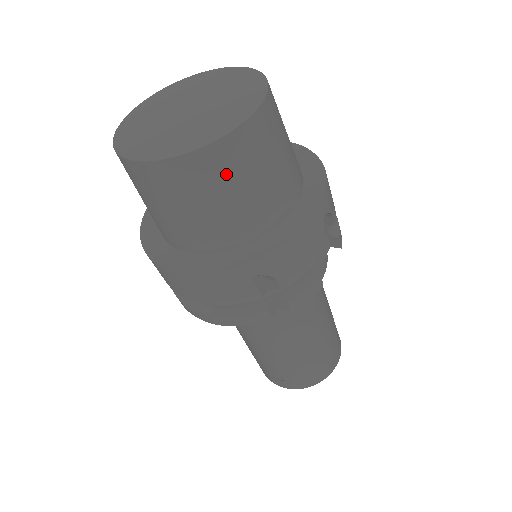
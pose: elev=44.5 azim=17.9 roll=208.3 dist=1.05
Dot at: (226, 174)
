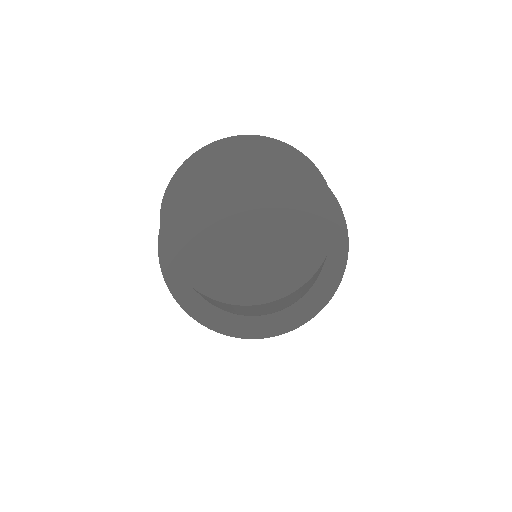
Dot at: occluded
